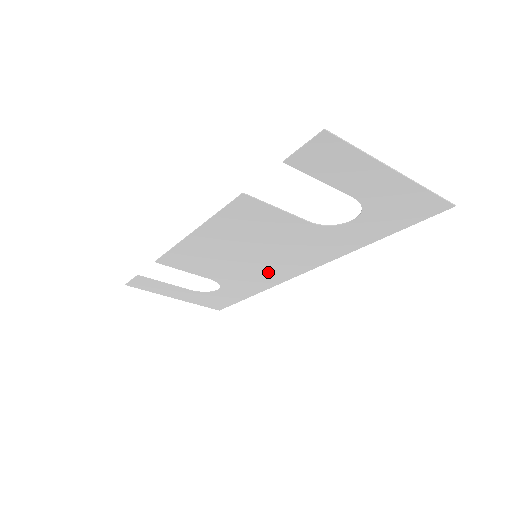
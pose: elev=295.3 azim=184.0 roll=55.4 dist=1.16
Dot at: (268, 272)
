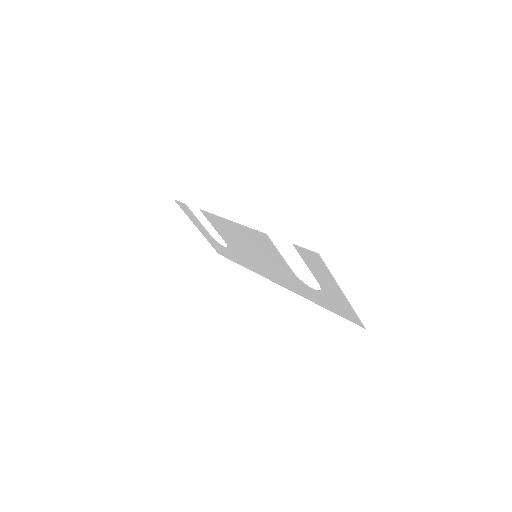
Dot at: (258, 266)
